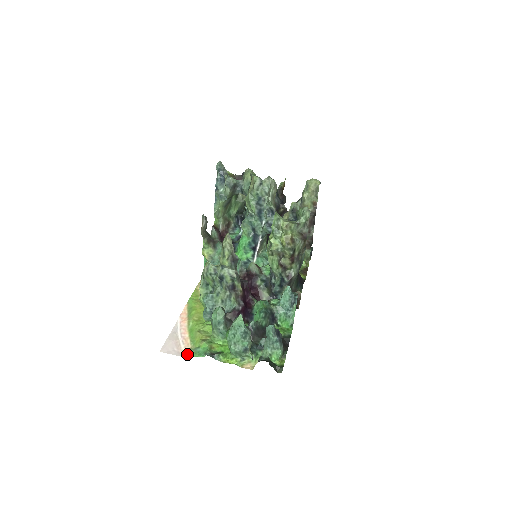
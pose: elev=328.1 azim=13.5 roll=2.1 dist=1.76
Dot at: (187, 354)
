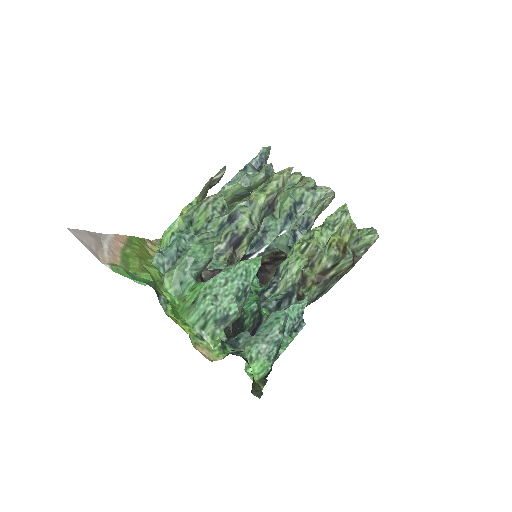
Dot at: (112, 265)
